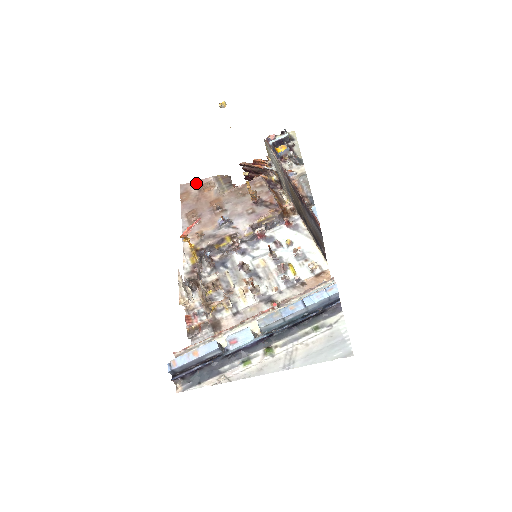
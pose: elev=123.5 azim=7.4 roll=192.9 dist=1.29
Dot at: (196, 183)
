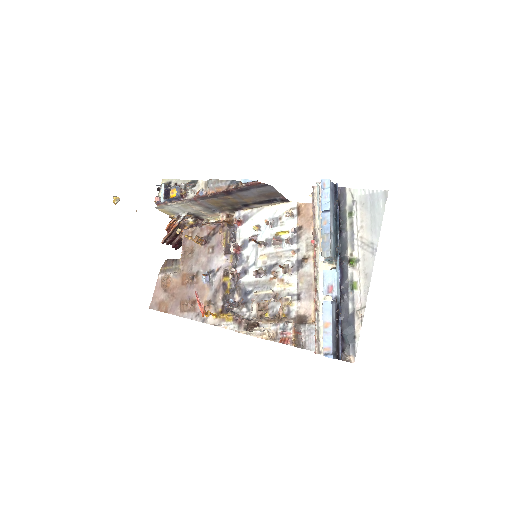
Dot at: (156, 292)
